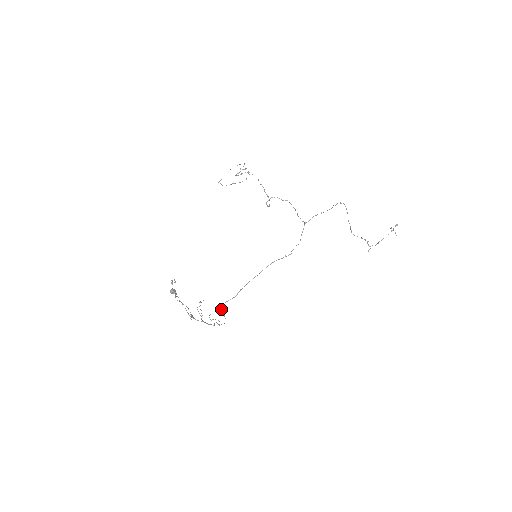
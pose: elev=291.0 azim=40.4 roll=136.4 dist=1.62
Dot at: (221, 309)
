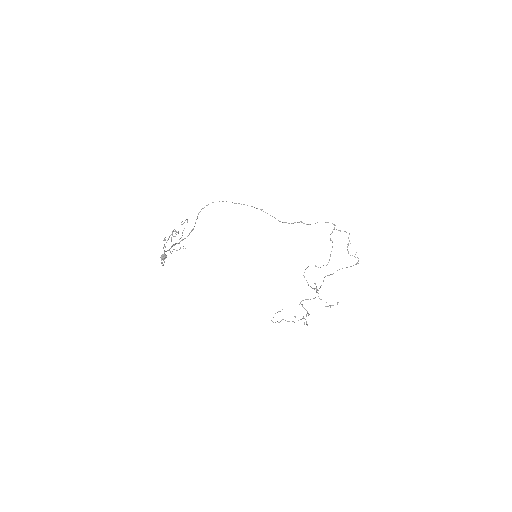
Dot at: occluded
